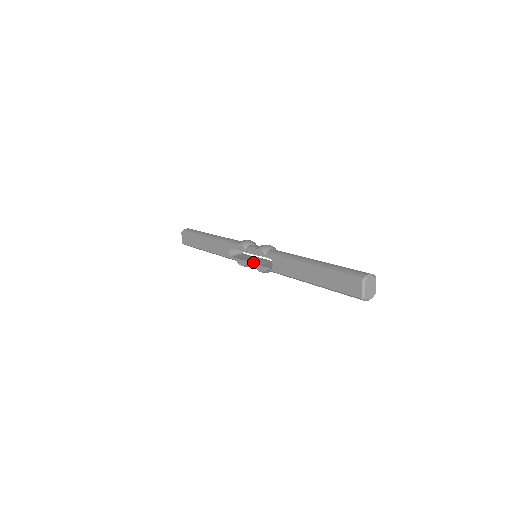
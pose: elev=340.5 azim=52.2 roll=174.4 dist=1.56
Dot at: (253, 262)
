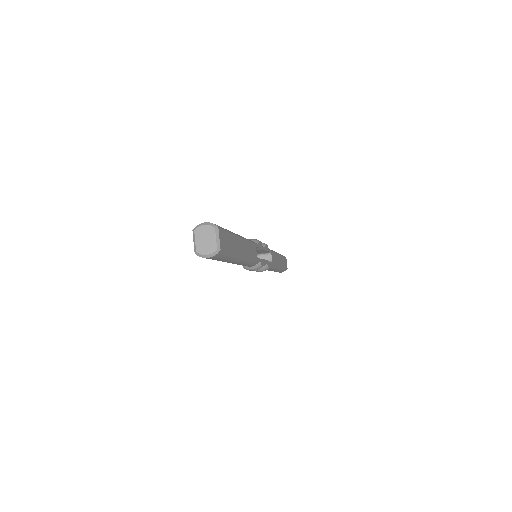
Dot at: occluded
